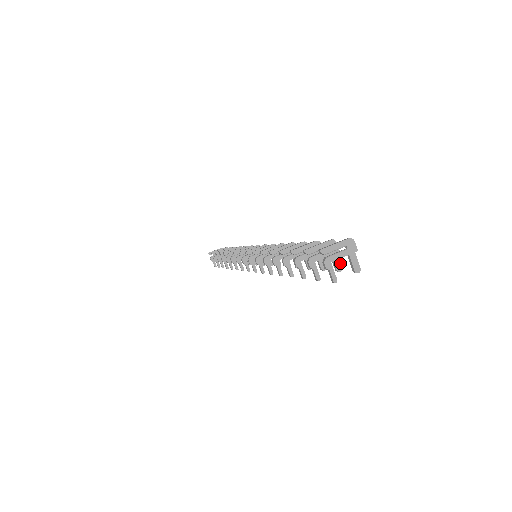
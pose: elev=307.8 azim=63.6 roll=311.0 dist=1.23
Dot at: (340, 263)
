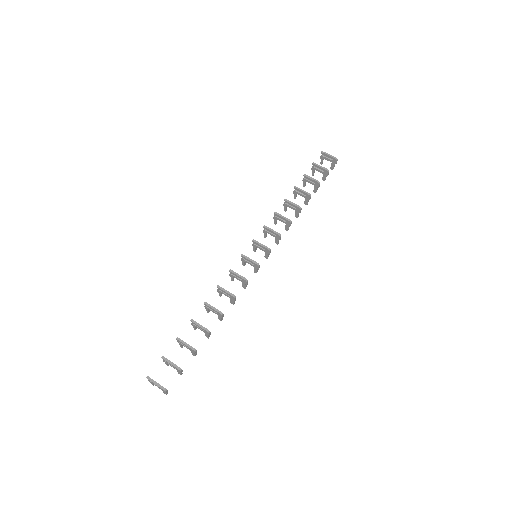
Dot at: (181, 374)
